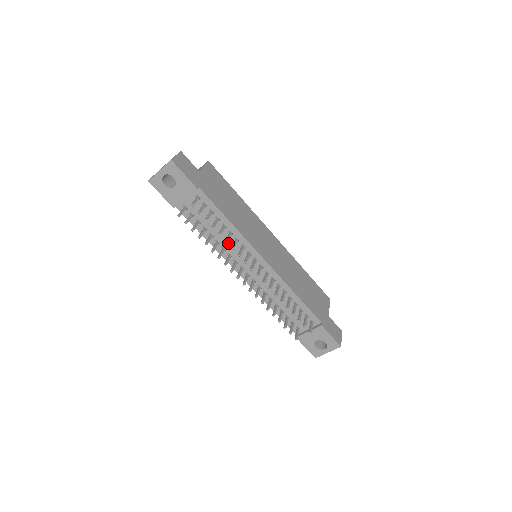
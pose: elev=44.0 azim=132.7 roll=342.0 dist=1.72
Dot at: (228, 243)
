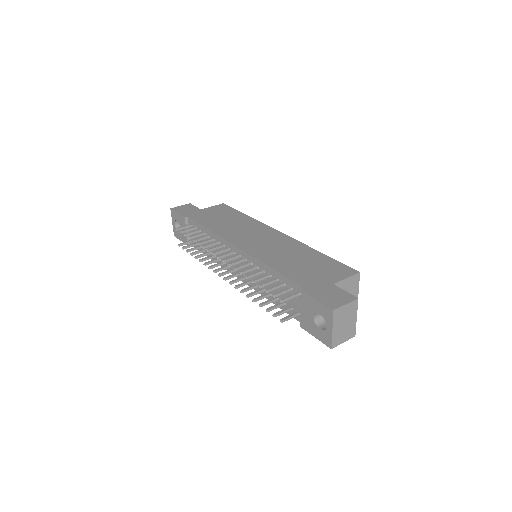
Dot at: occluded
